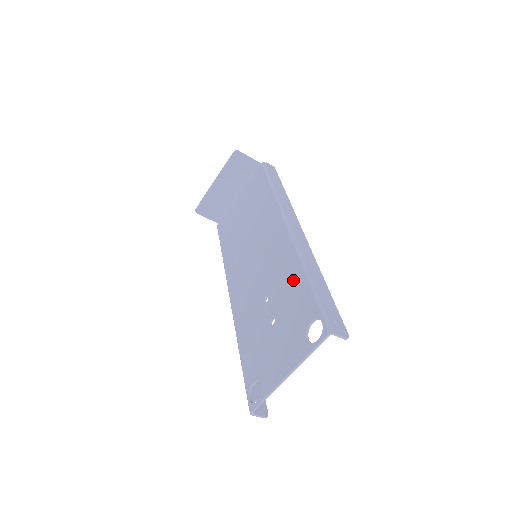
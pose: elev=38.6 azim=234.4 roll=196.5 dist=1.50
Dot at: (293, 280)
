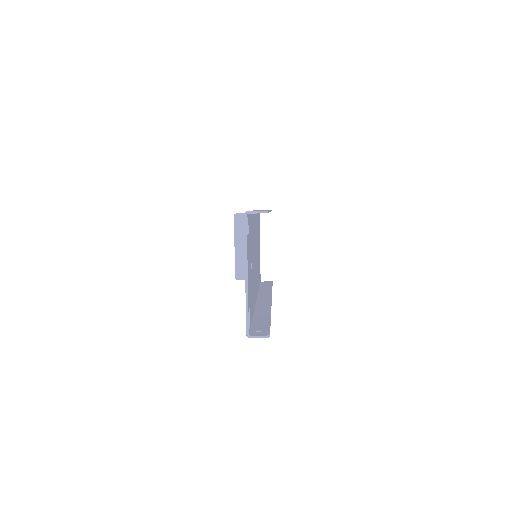
Dot at: occluded
